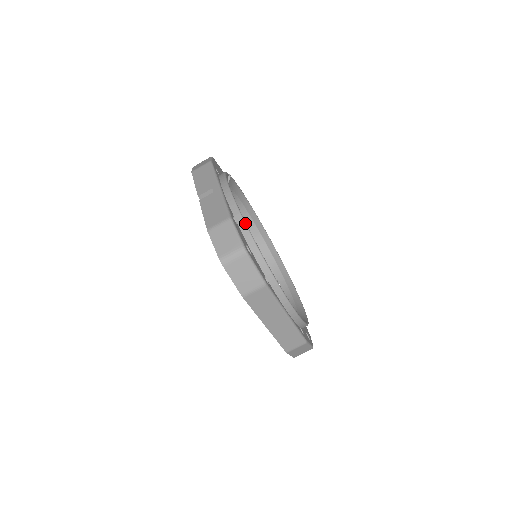
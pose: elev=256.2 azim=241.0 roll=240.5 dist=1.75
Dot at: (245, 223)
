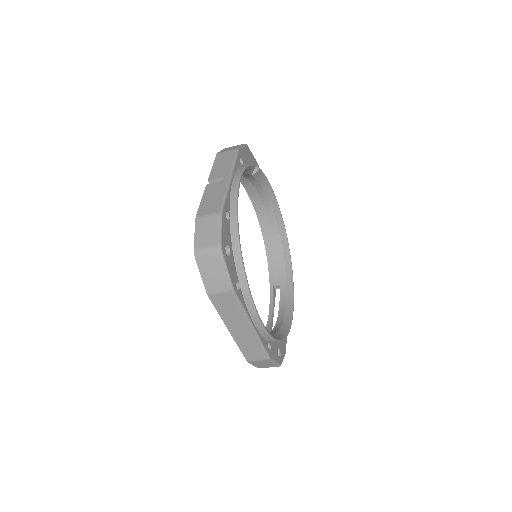
Dot at: (237, 222)
